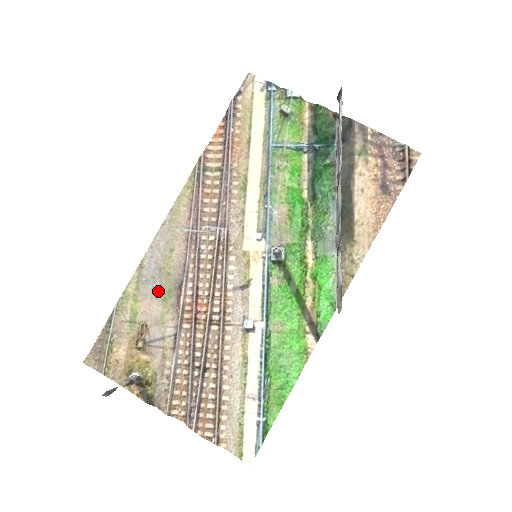
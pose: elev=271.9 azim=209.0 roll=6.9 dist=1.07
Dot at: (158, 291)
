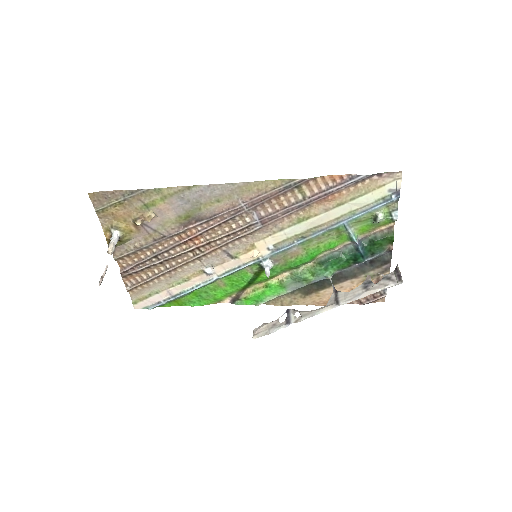
Dot at: (182, 210)
